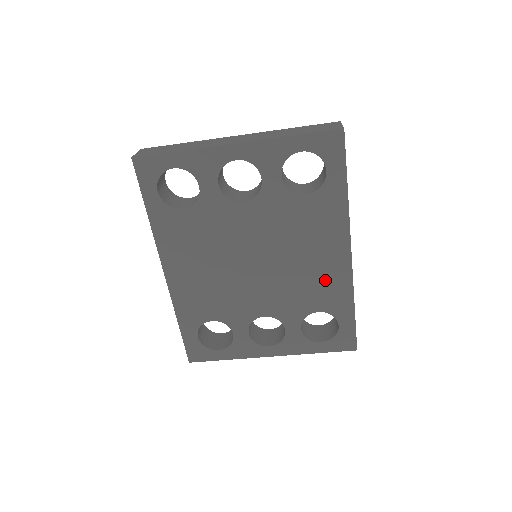
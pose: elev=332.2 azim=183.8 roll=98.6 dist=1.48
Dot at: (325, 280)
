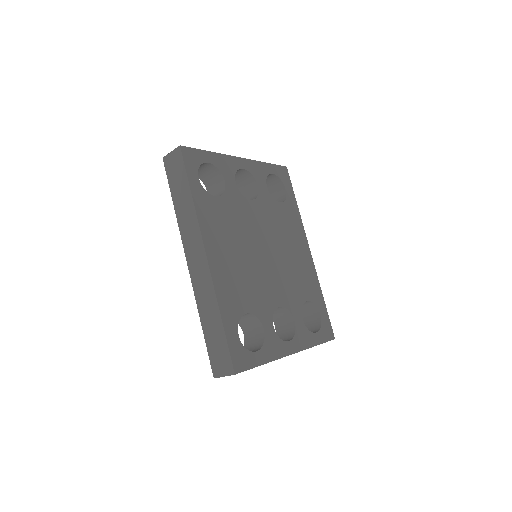
Dot at: (304, 271)
